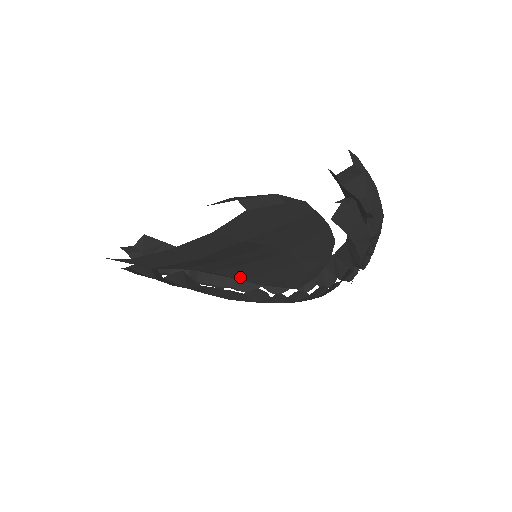
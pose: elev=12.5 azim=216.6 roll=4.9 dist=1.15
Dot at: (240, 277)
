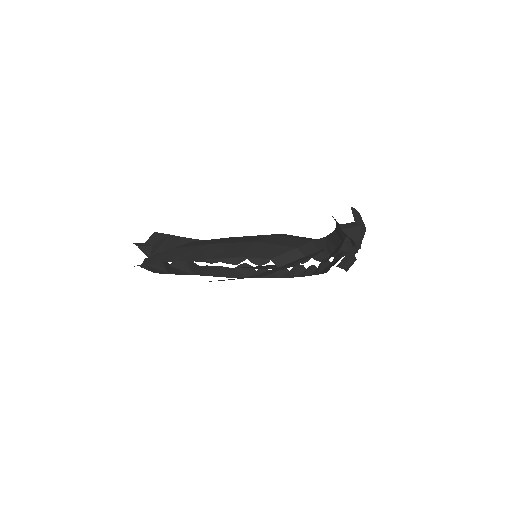
Dot at: occluded
